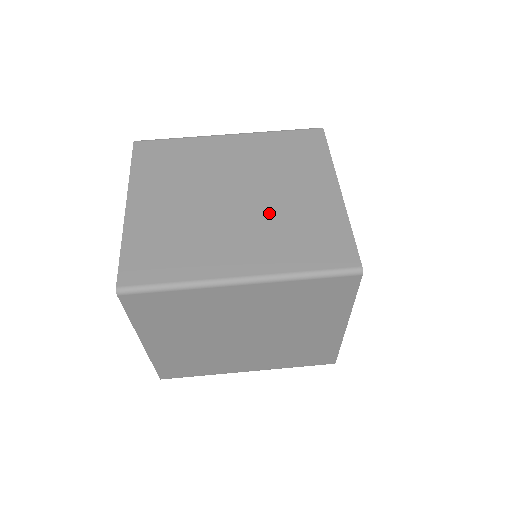
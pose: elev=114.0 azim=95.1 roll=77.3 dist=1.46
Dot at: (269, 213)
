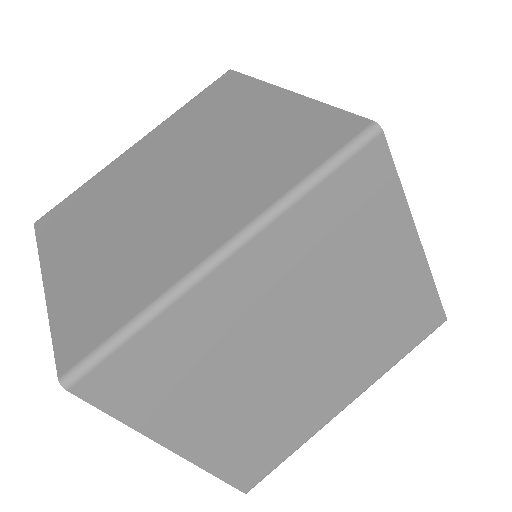
Dot at: (217, 166)
